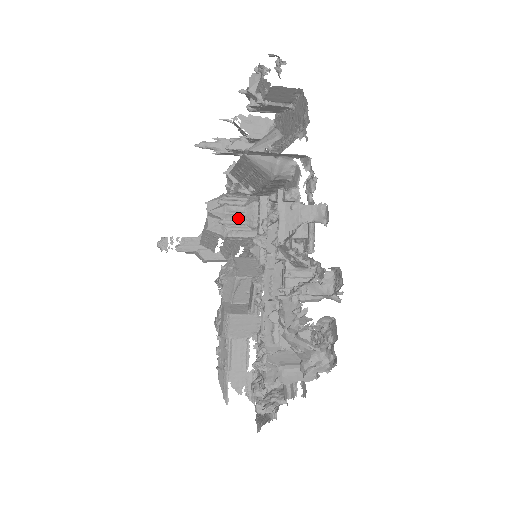
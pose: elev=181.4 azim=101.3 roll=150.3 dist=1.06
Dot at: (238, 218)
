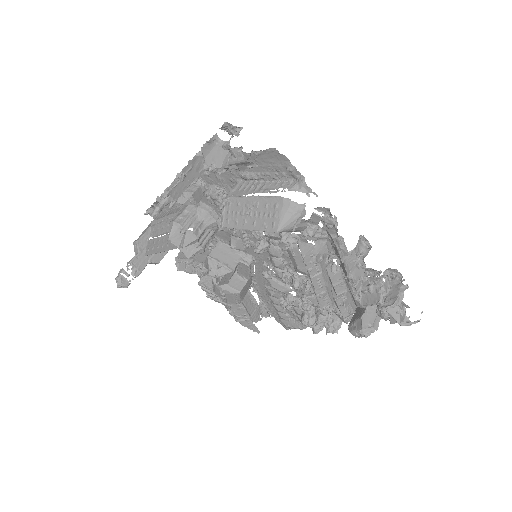
Dot at: (204, 232)
